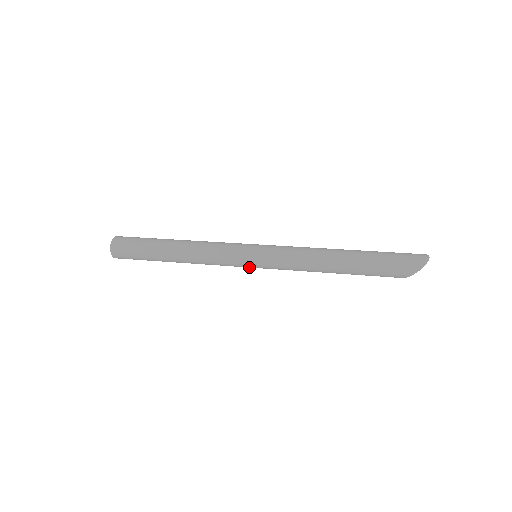
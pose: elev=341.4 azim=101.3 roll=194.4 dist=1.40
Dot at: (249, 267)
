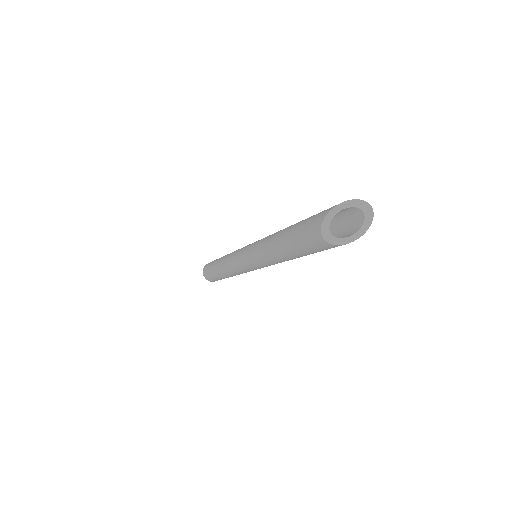
Dot at: (242, 258)
